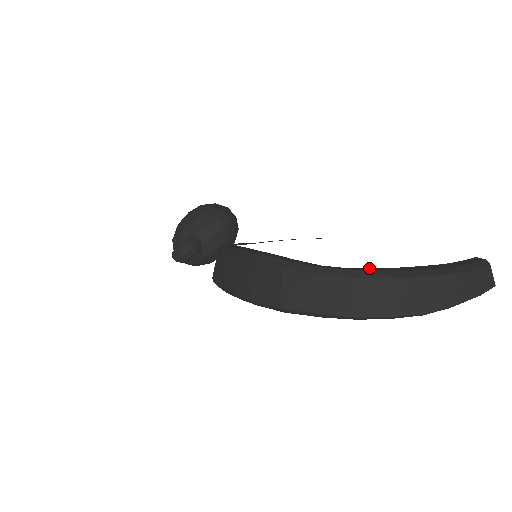
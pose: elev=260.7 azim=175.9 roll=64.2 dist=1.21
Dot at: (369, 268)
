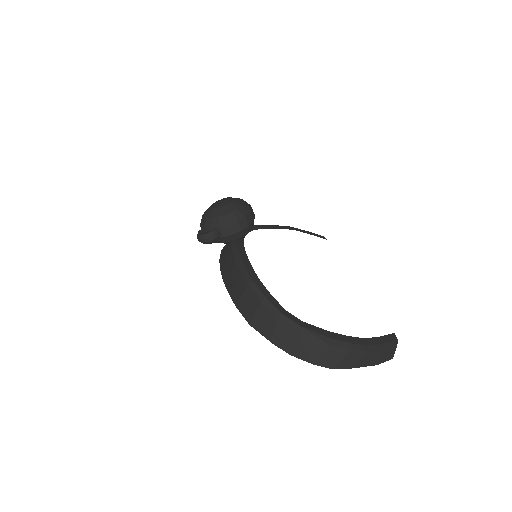
Dot at: (314, 326)
